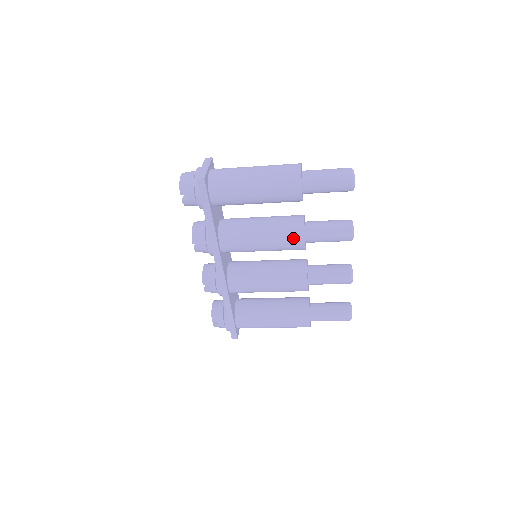
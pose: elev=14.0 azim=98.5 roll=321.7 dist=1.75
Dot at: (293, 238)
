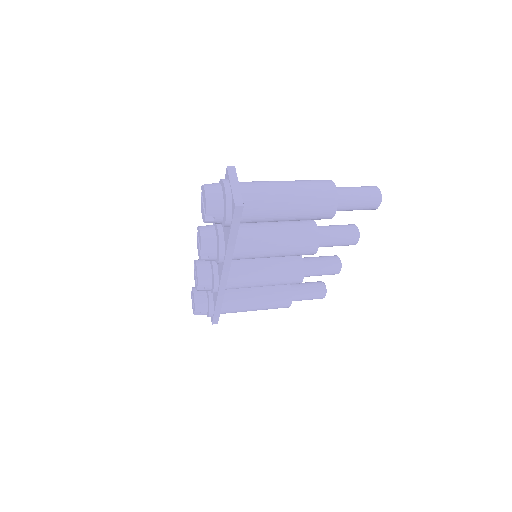
Dot at: (307, 248)
